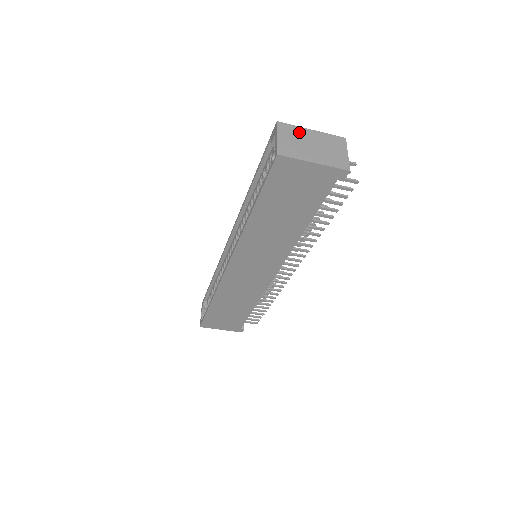
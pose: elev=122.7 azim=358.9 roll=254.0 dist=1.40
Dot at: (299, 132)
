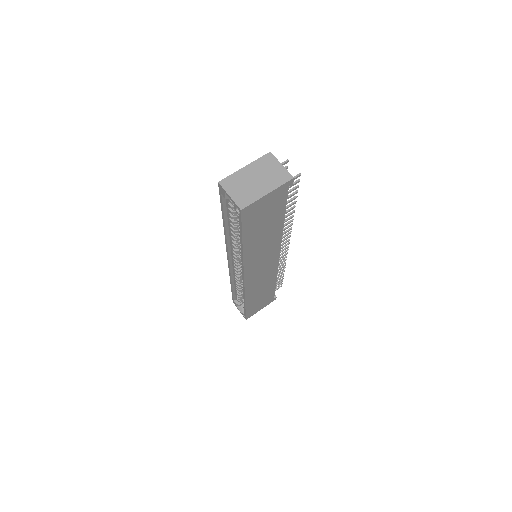
Dot at: (239, 177)
